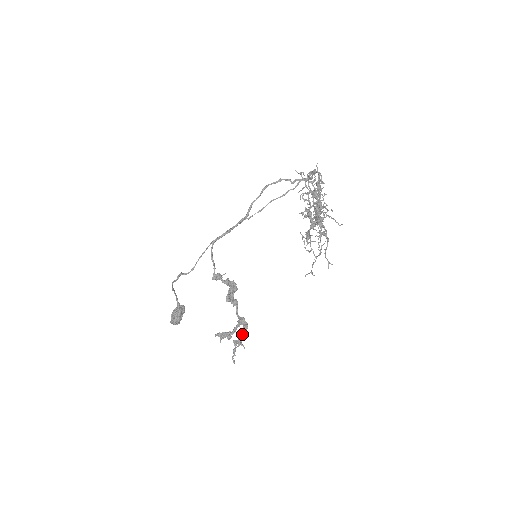
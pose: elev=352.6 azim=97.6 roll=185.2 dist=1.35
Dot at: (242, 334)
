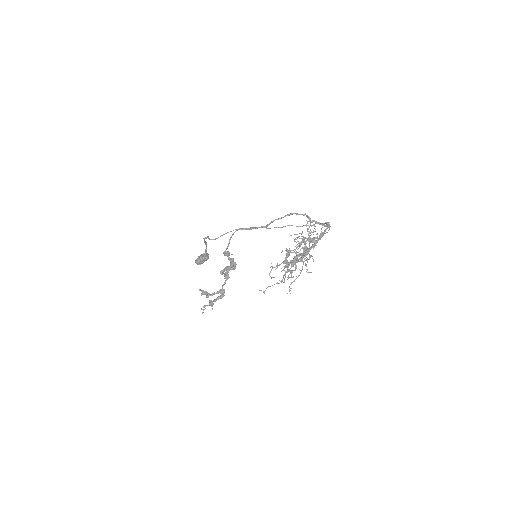
Dot at: (216, 299)
